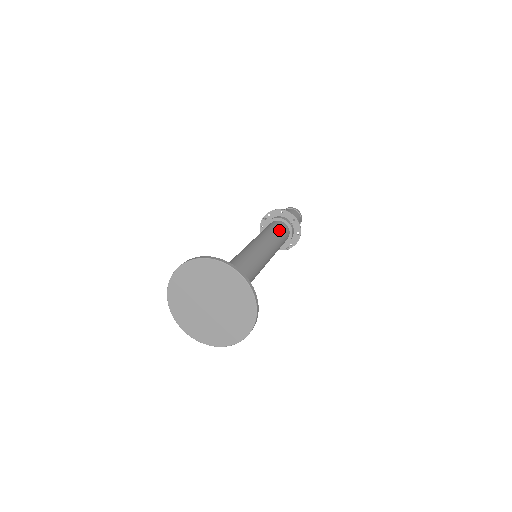
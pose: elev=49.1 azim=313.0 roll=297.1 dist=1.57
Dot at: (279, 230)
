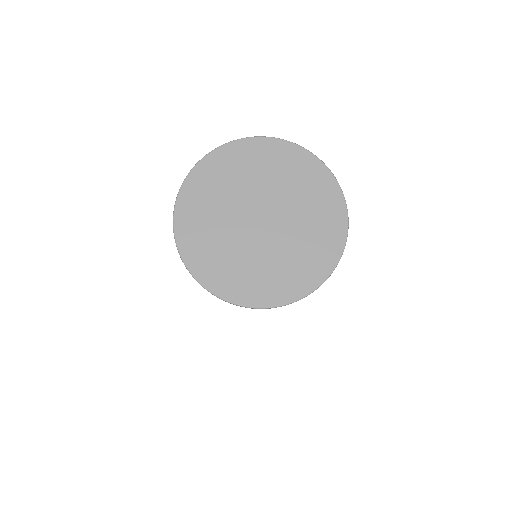
Dot at: occluded
